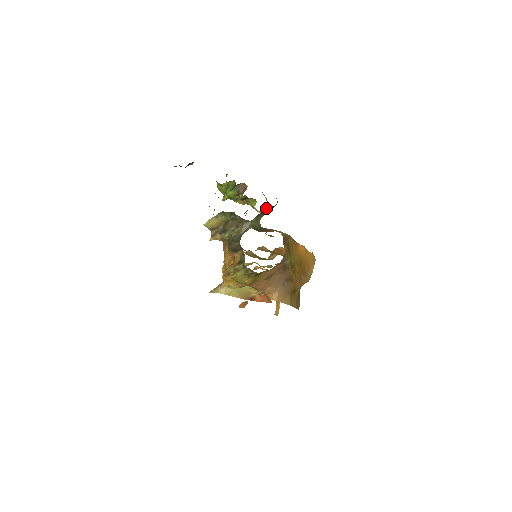
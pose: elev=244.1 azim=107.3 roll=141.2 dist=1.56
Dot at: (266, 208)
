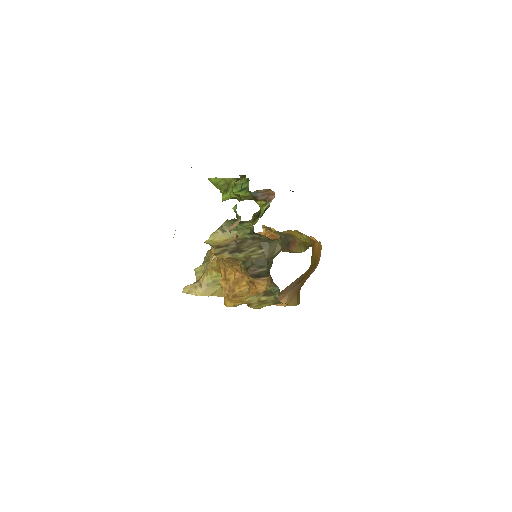
Dot at: occluded
